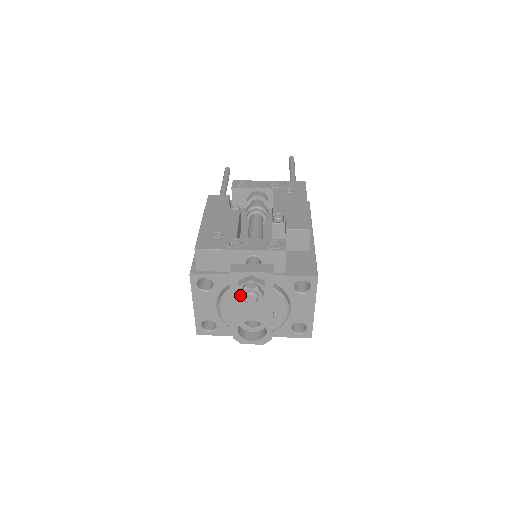
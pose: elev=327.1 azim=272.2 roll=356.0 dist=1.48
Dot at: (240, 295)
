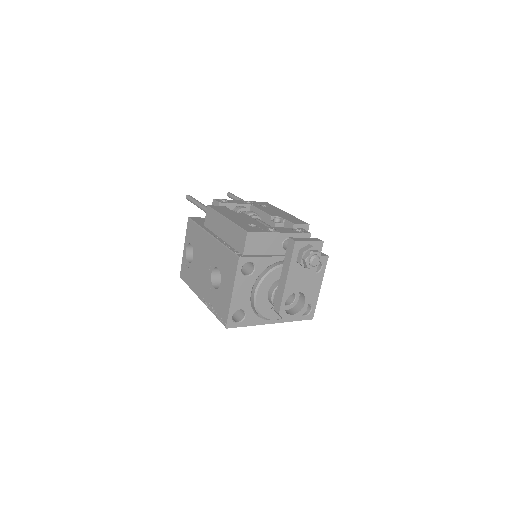
Dot at: (307, 259)
